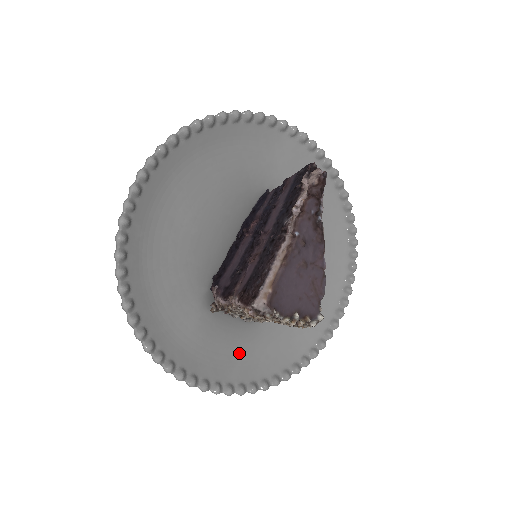
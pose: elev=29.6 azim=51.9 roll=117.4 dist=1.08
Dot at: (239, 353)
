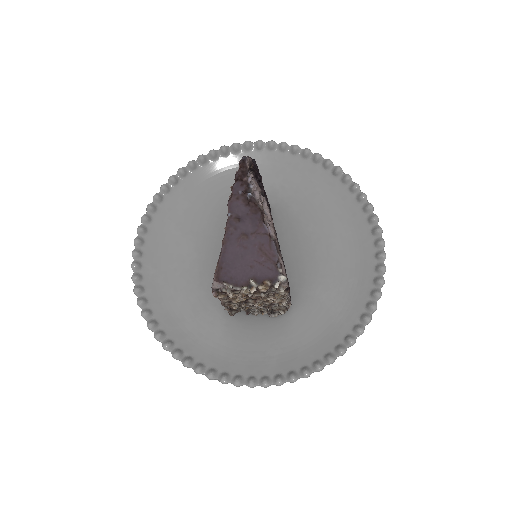
Dot at: (274, 348)
